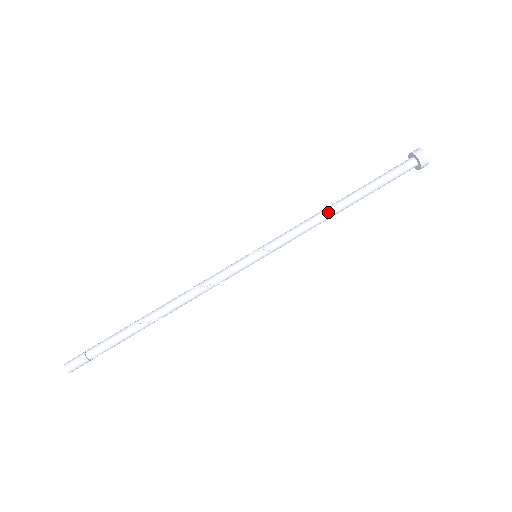
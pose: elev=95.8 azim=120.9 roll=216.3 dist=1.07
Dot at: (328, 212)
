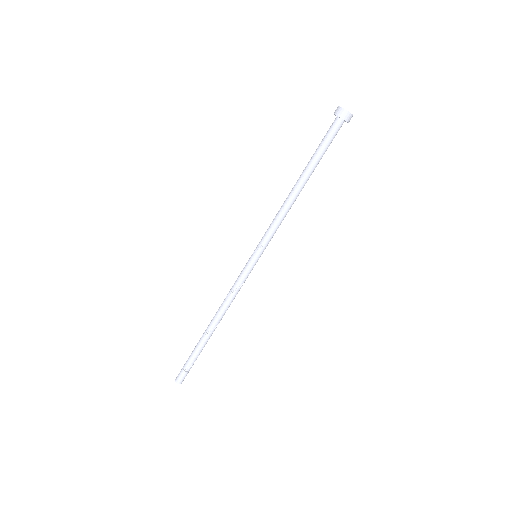
Dot at: (289, 197)
